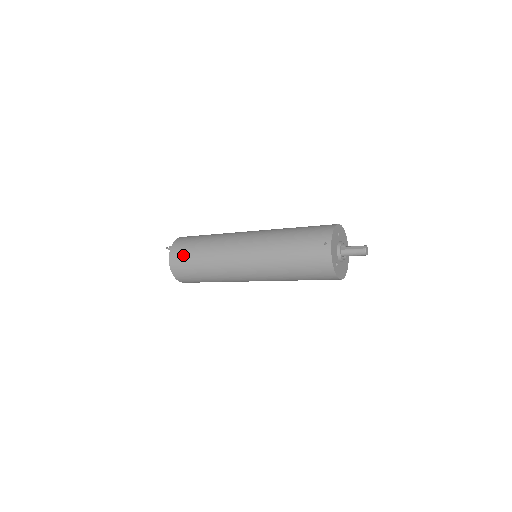
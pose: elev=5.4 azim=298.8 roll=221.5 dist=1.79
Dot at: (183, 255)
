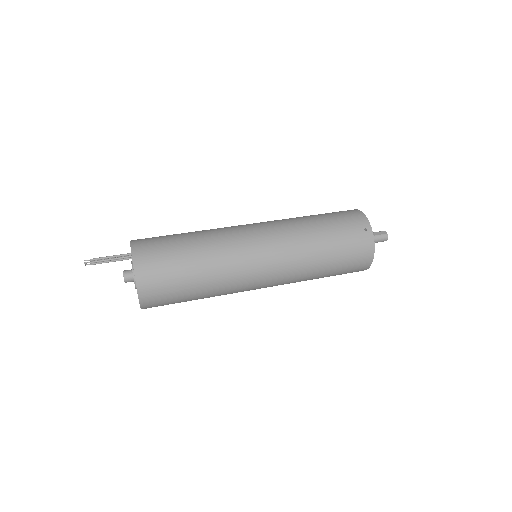
Dot at: (162, 265)
